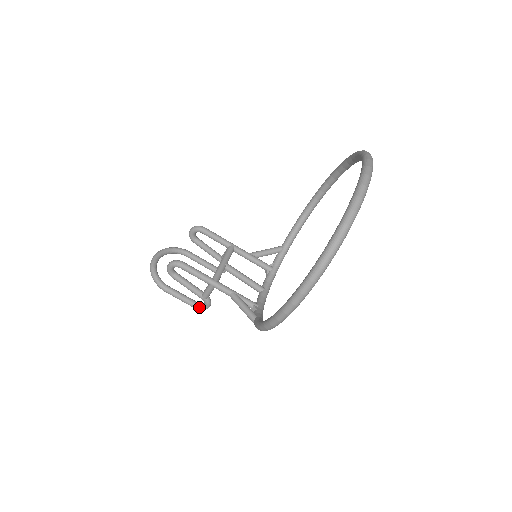
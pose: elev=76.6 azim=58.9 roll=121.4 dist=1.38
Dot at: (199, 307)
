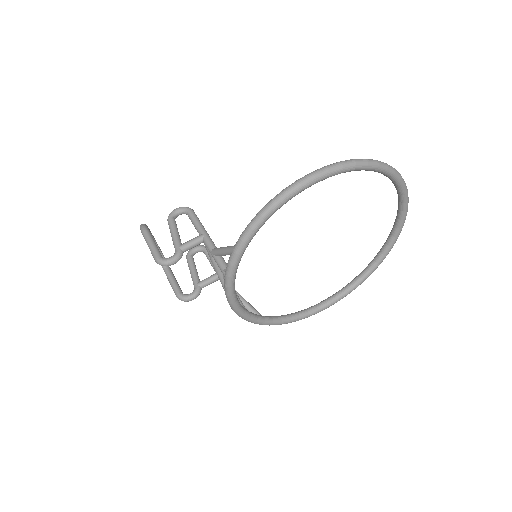
Dot at: (162, 258)
